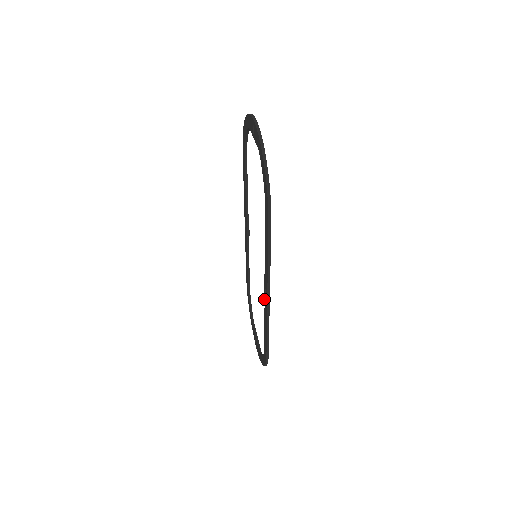
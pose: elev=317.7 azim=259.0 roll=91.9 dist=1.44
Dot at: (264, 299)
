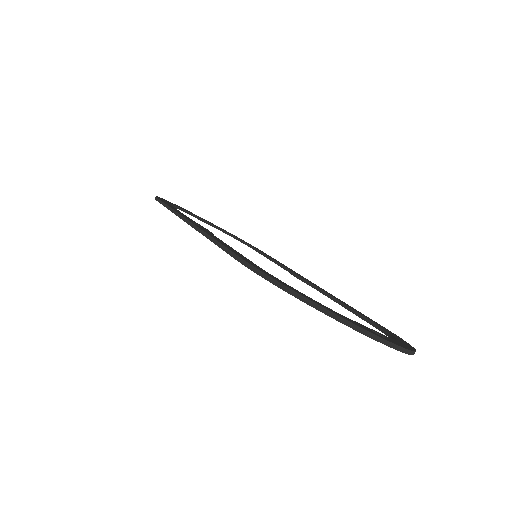
Dot at: occluded
